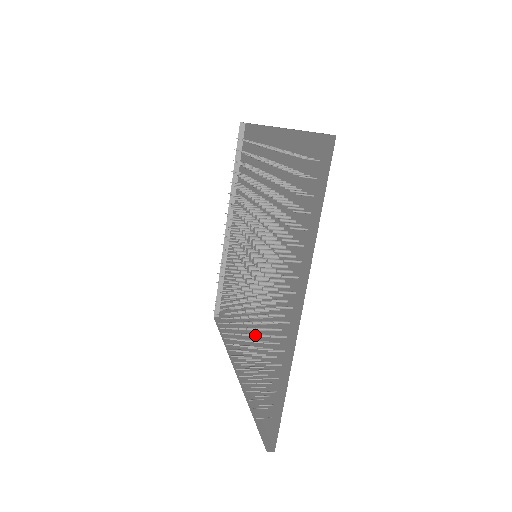
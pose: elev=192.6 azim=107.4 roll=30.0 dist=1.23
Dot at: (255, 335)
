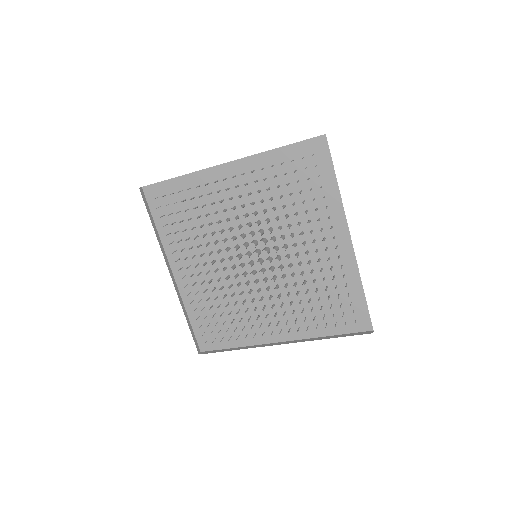
Dot at: (307, 292)
